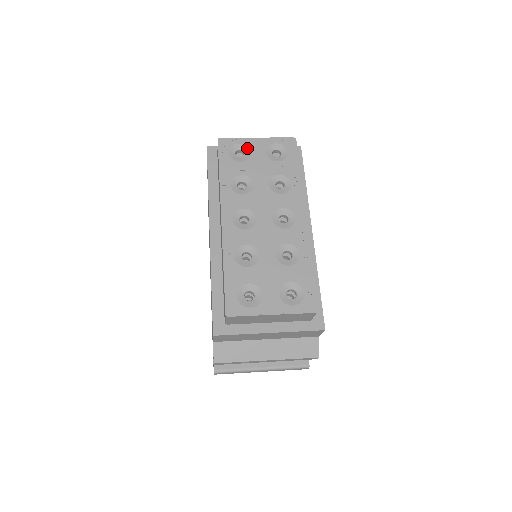
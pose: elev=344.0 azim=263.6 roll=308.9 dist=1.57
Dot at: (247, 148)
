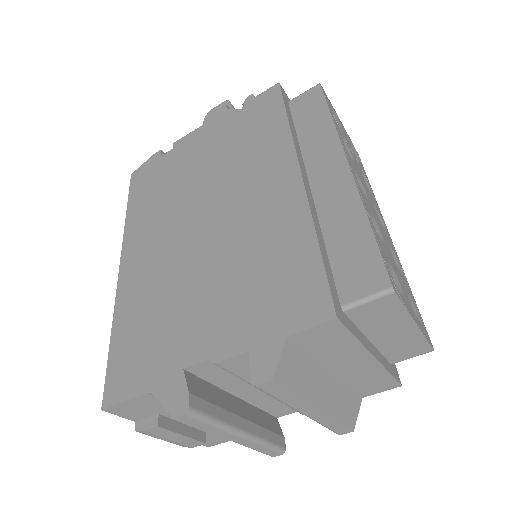
Dot at: (338, 120)
